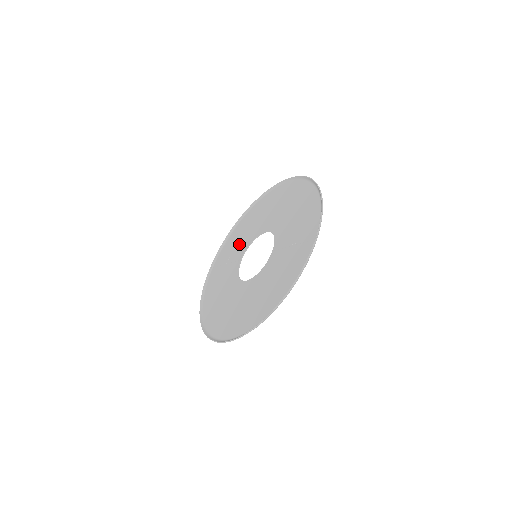
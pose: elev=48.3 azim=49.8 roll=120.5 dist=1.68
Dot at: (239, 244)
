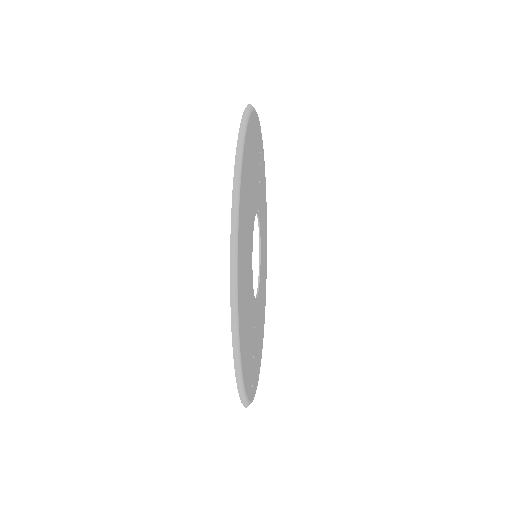
Dot at: occluded
